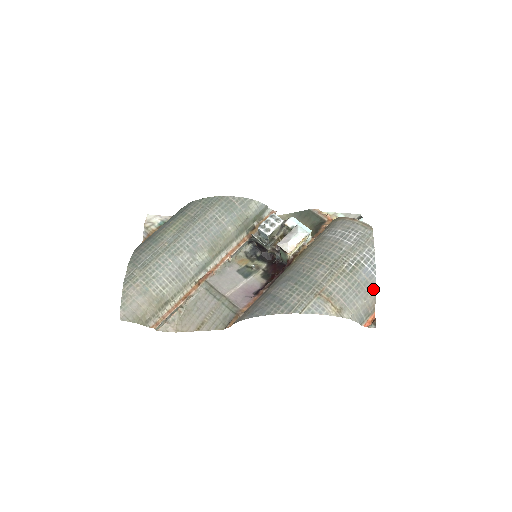
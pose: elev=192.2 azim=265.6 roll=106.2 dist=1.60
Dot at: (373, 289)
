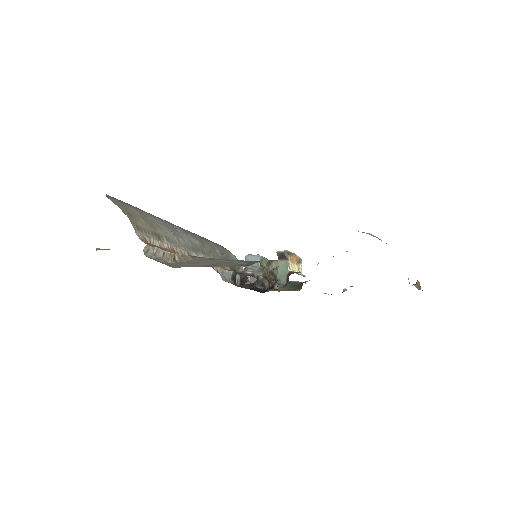
Dot at: occluded
